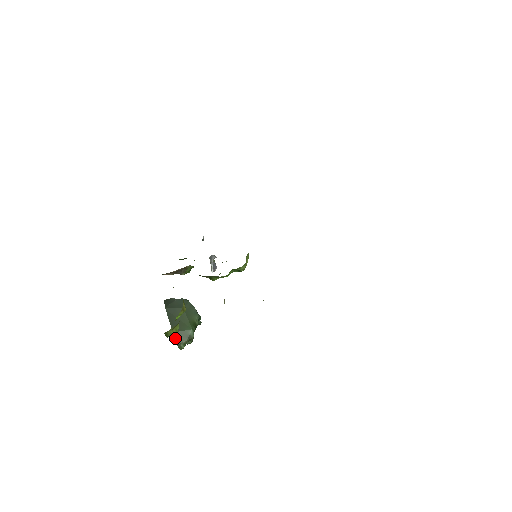
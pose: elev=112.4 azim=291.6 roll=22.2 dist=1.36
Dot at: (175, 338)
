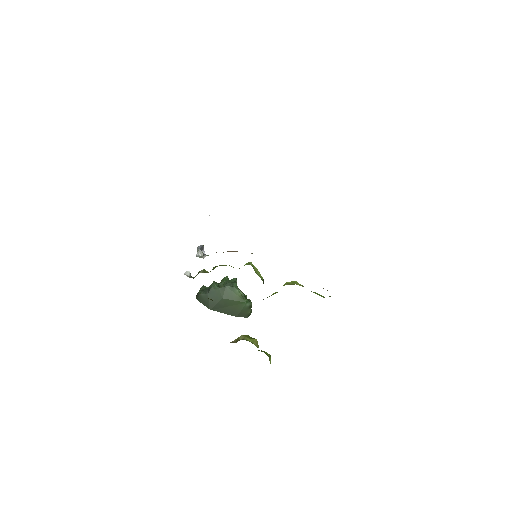
Dot at: occluded
